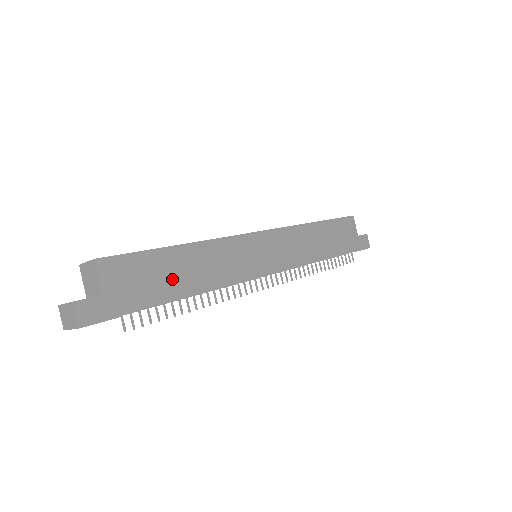
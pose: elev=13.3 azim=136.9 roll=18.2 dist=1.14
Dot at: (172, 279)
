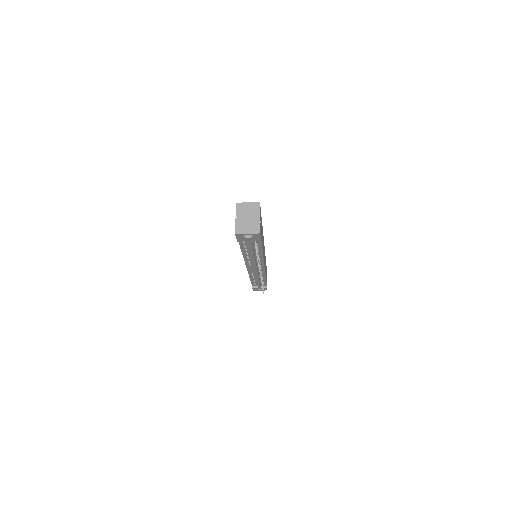
Dot at: occluded
